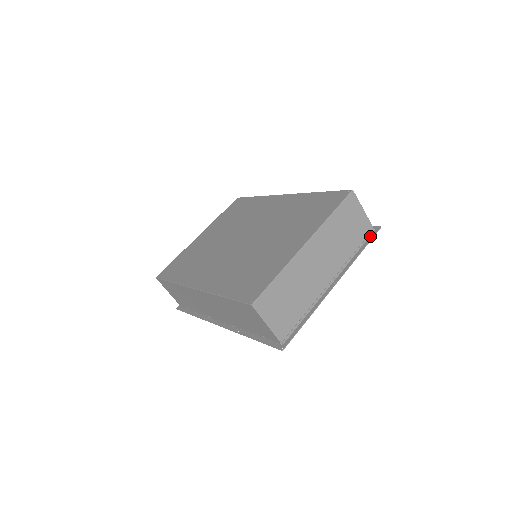
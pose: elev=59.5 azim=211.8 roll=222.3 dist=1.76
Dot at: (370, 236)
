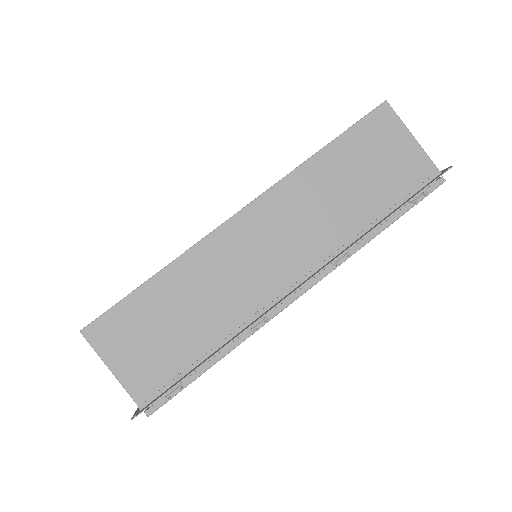
Dot at: occluded
